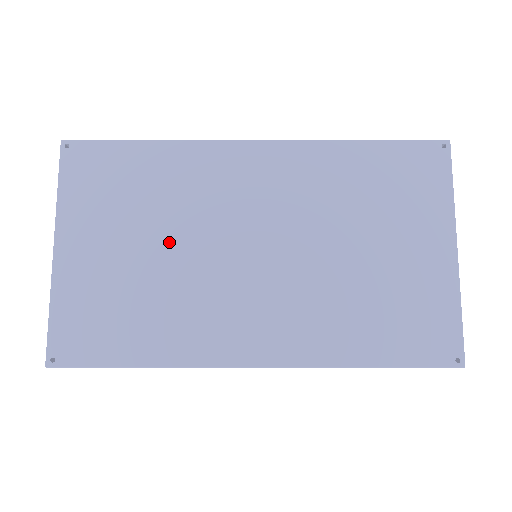
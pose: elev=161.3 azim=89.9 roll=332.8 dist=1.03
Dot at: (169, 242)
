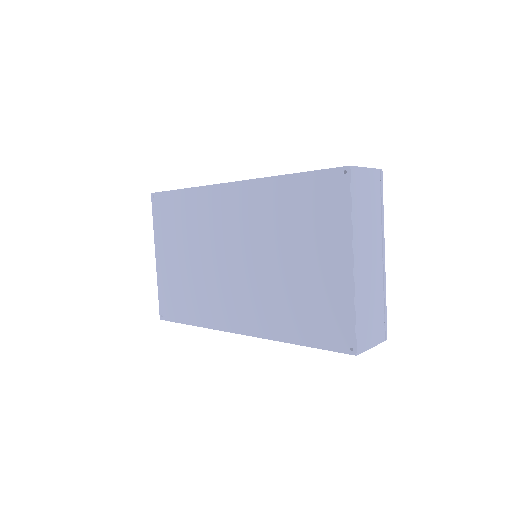
Dot at: (197, 254)
